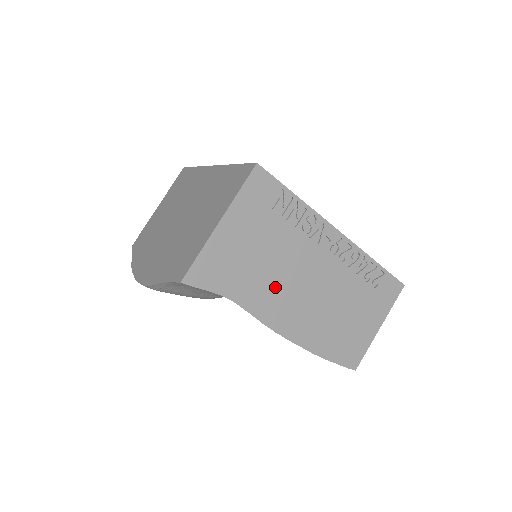
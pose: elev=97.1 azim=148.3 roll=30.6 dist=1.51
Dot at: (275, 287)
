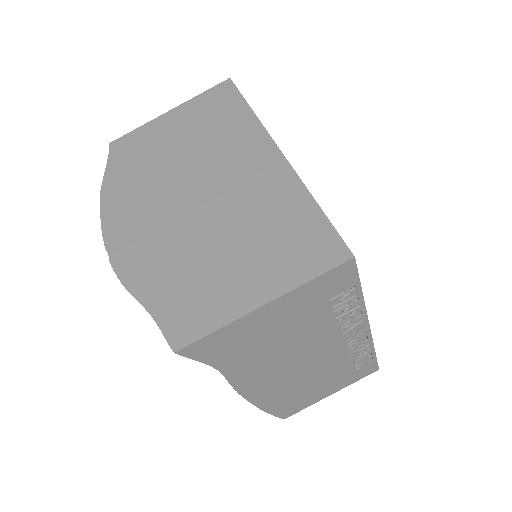
Dot at: (271, 363)
